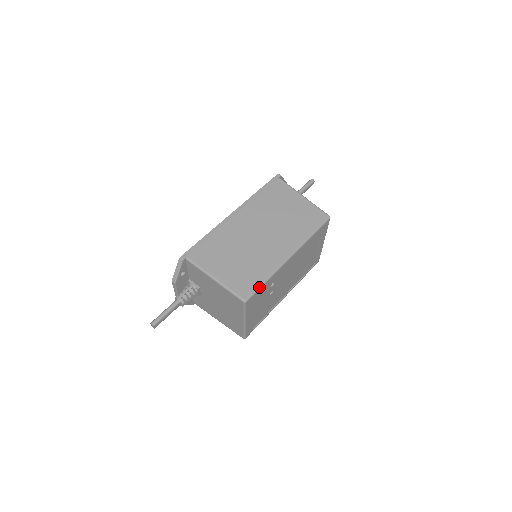
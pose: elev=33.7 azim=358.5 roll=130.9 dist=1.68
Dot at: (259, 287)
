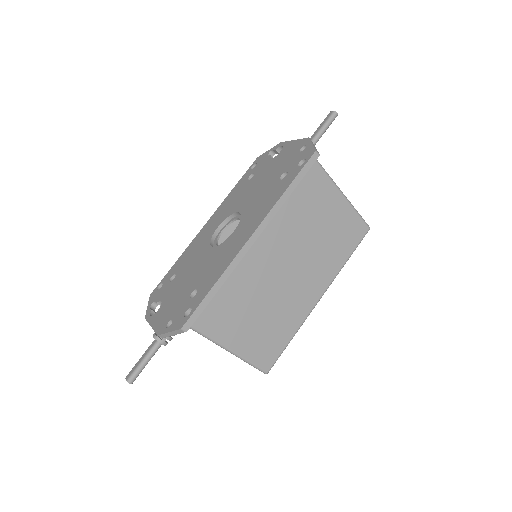
Dot at: occluded
